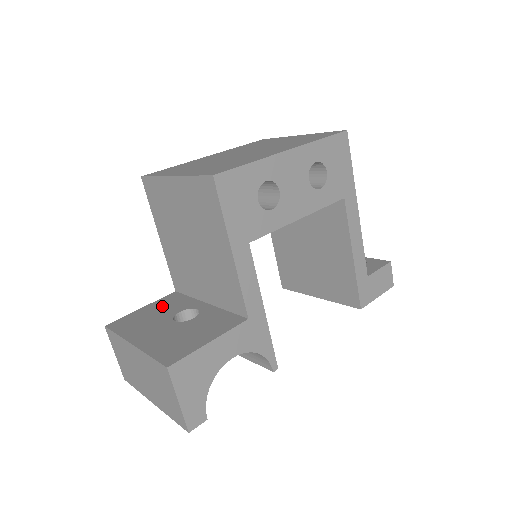
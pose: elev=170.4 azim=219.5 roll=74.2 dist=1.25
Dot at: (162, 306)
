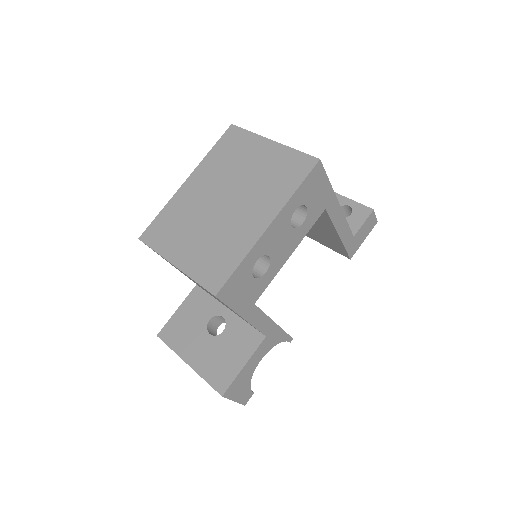
Dot at: (193, 309)
